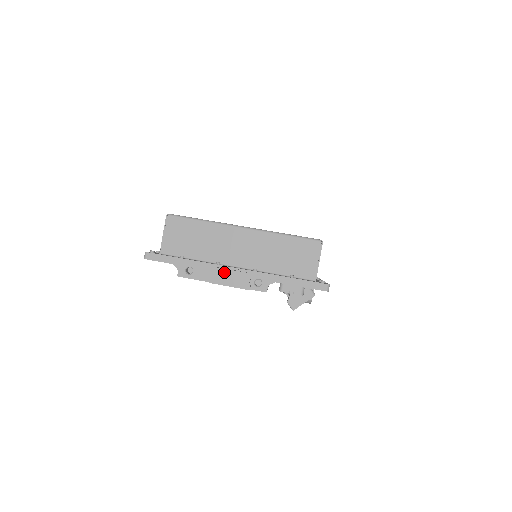
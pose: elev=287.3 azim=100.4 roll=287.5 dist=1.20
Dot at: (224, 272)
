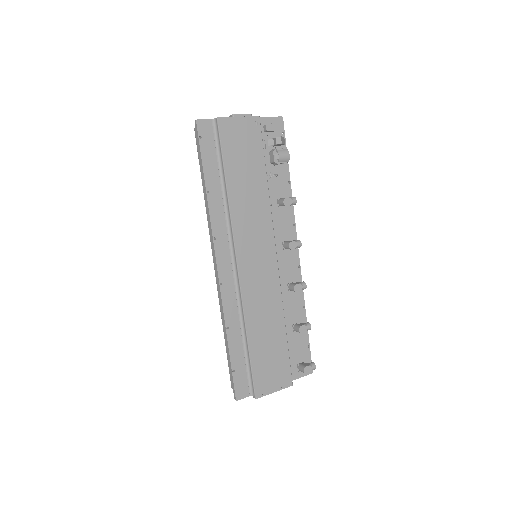
Dot at: occluded
